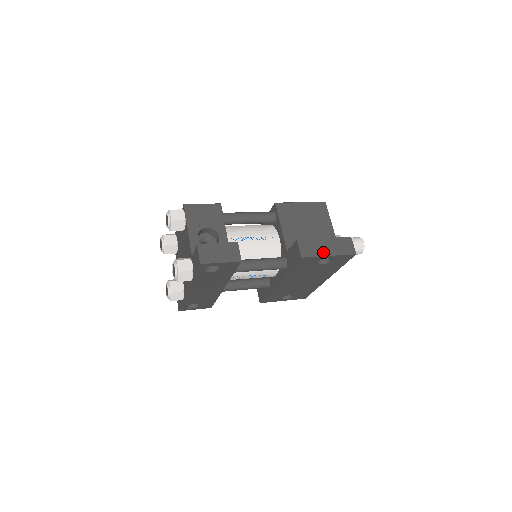
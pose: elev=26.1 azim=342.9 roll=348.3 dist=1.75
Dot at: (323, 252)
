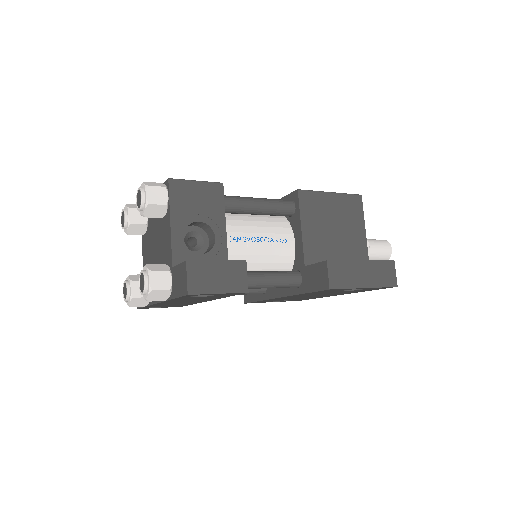
Dot at: (358, 282)
